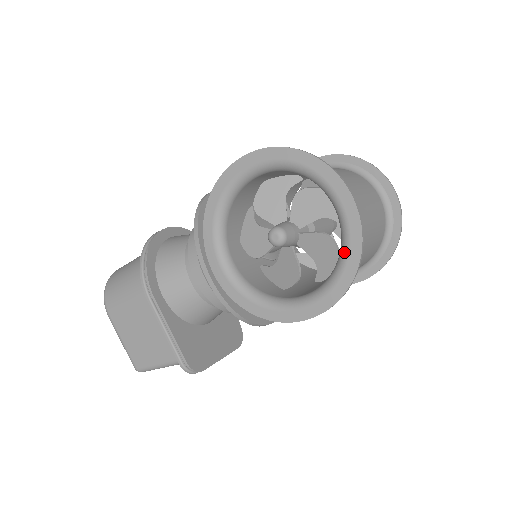
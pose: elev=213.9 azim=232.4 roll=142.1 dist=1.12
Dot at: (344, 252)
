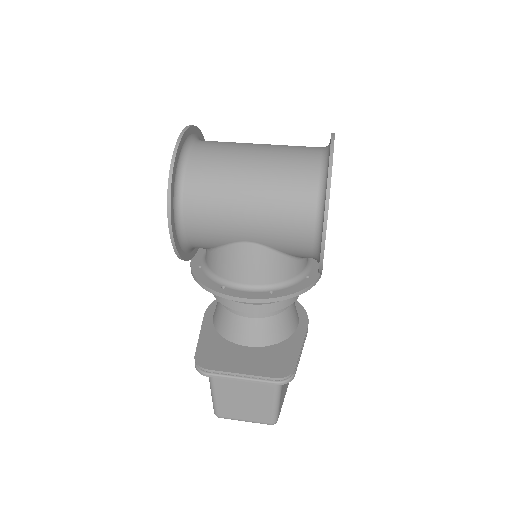
Dot at: (178, 159)
